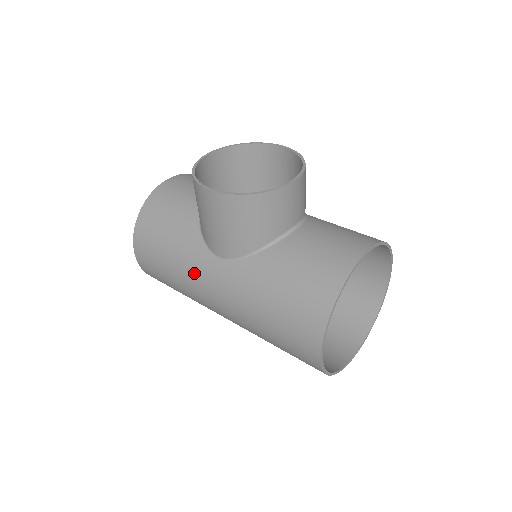
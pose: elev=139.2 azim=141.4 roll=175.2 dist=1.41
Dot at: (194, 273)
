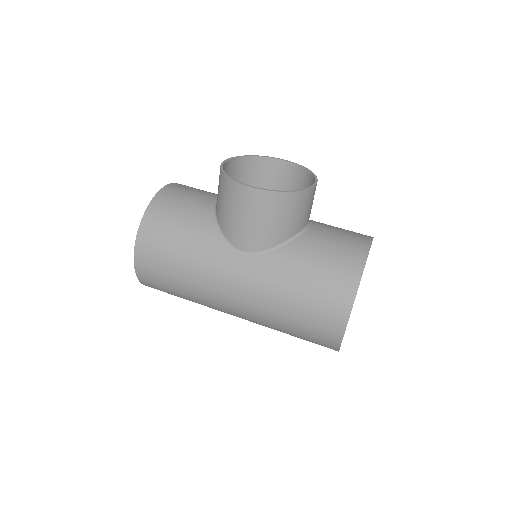
Dot at: (213, 269)
